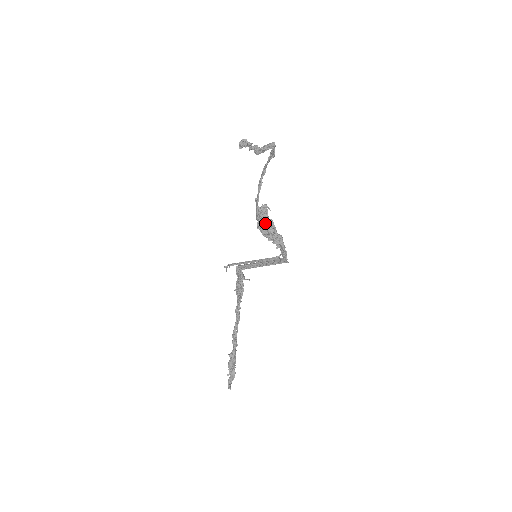
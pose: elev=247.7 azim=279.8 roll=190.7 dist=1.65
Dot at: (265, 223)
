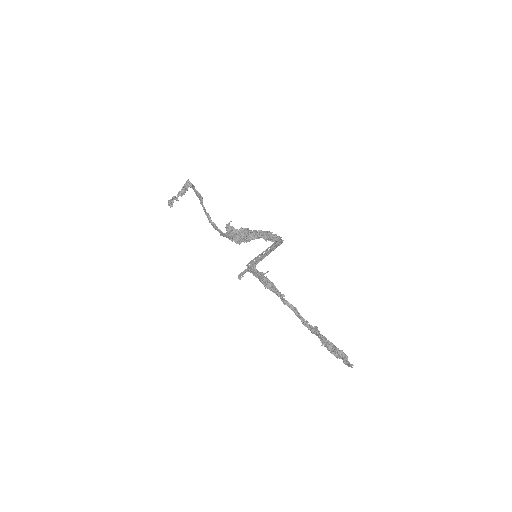
Dot at: (239, 234)
